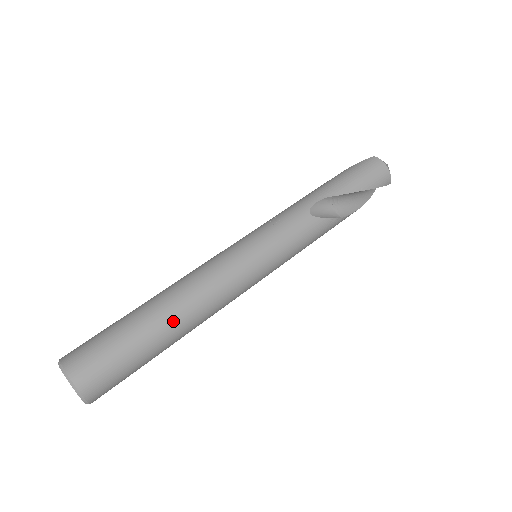
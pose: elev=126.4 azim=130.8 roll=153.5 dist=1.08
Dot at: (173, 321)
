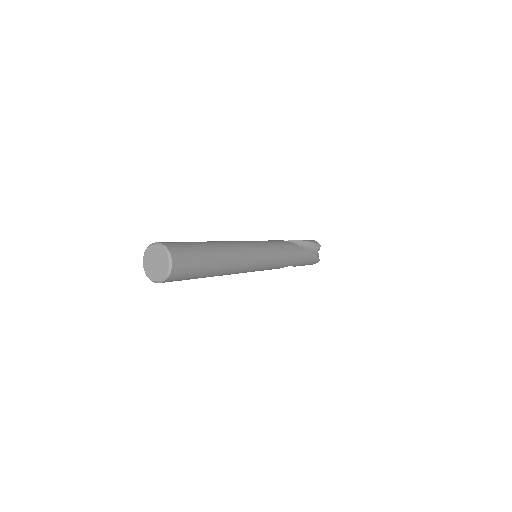
Dot at: (211, 242)
